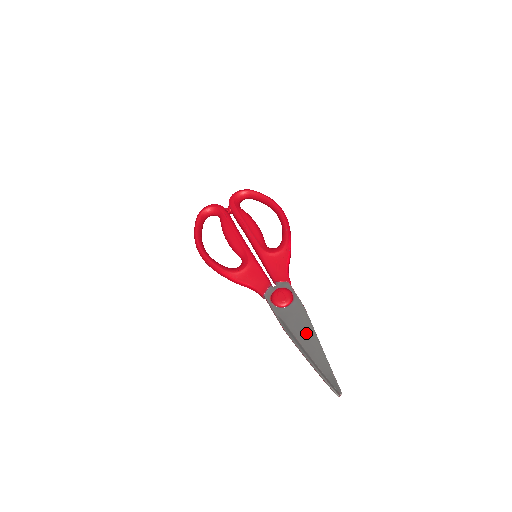
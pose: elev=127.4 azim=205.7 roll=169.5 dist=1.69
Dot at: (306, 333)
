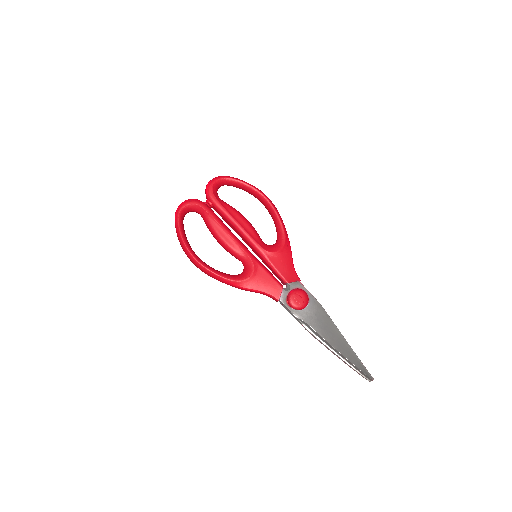
Dot at: (330, 331)
